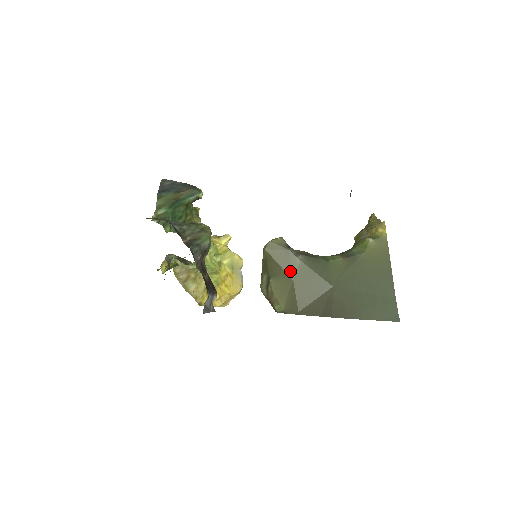
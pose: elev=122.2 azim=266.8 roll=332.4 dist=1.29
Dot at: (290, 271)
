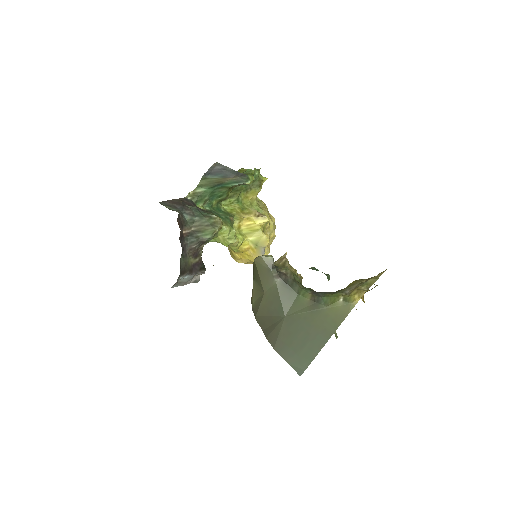
Dot at: (265, 285)
